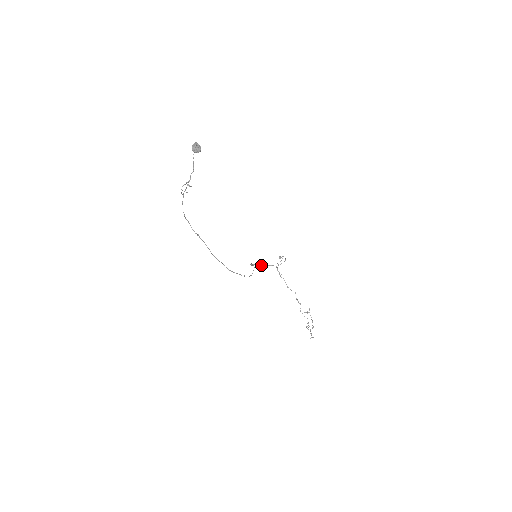
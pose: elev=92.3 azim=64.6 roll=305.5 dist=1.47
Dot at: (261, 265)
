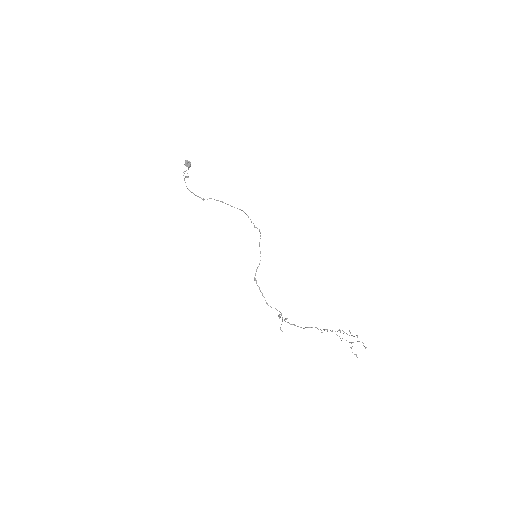
Dot at: occluded
